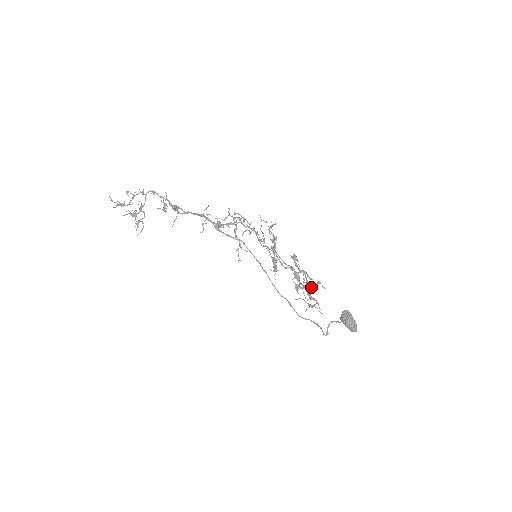
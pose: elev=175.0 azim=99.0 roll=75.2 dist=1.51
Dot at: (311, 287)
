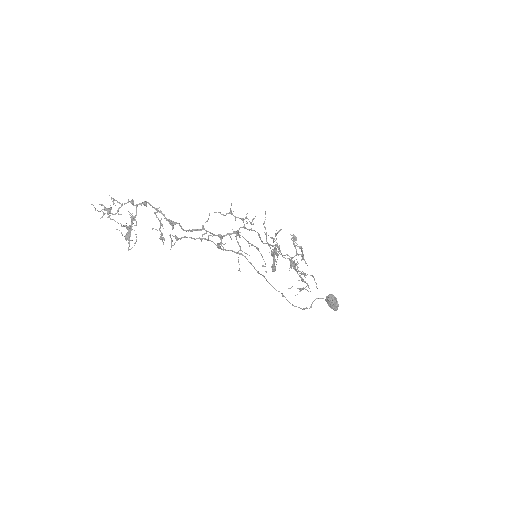
Dot at: occluded
